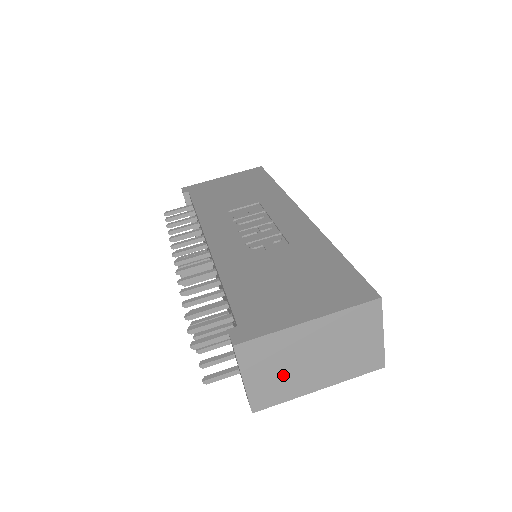
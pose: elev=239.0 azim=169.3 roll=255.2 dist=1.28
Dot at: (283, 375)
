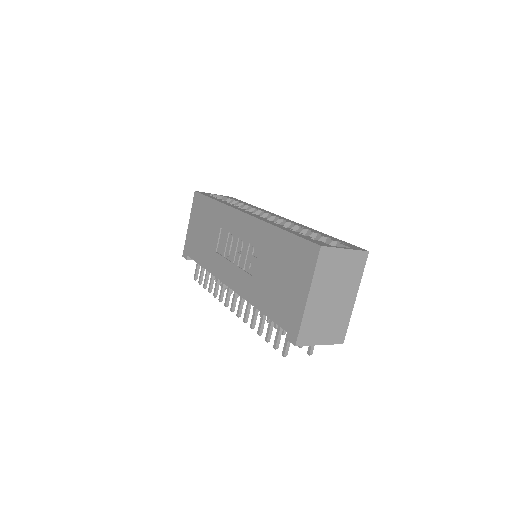
Dot at: (331, 320)
